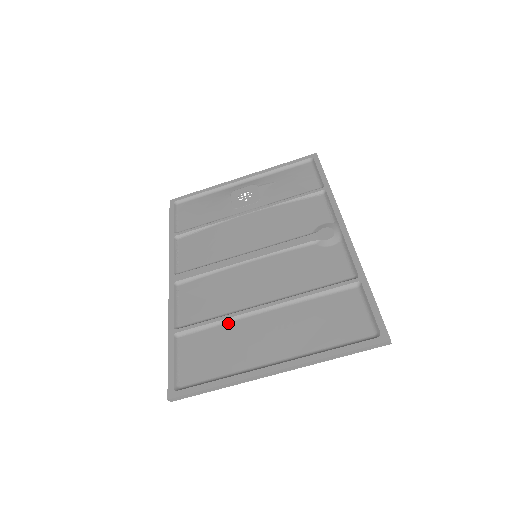
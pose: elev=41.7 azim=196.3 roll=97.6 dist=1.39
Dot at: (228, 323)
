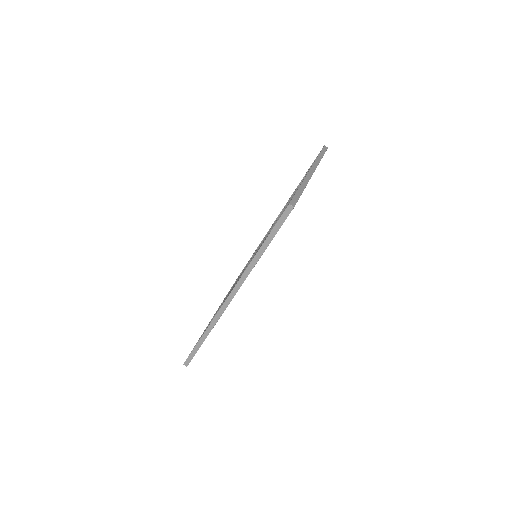
Dot at: occluded
